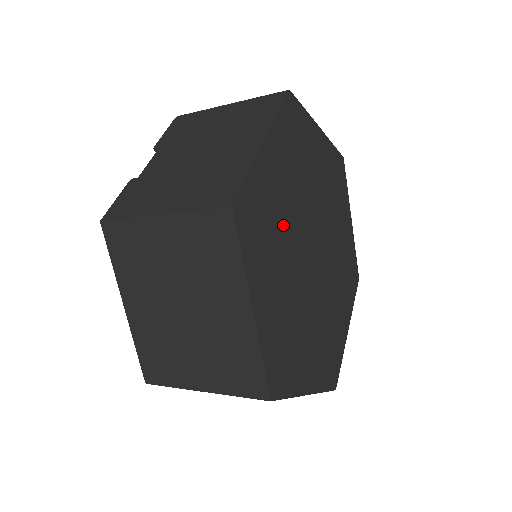
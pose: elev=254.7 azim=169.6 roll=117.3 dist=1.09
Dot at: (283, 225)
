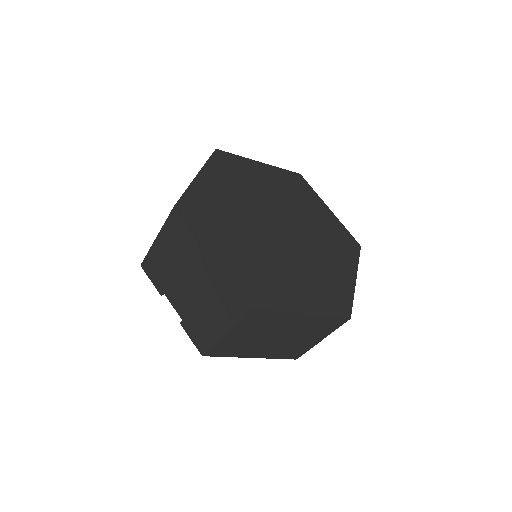
Dot at: (260, 259)
